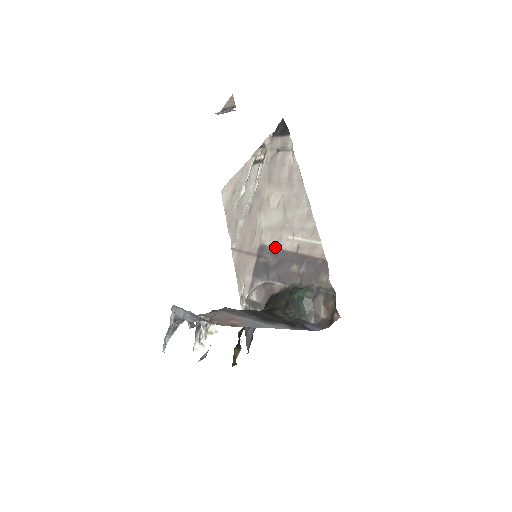
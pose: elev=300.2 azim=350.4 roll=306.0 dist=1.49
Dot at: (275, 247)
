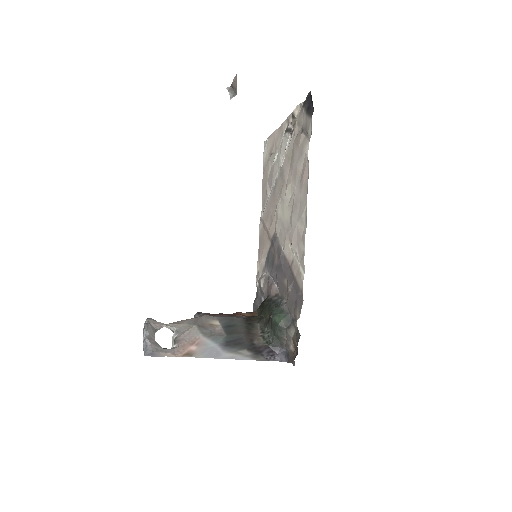
Dot at: (281, 246)
